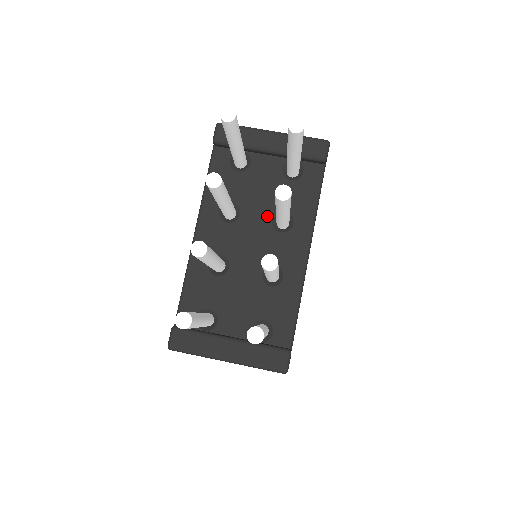
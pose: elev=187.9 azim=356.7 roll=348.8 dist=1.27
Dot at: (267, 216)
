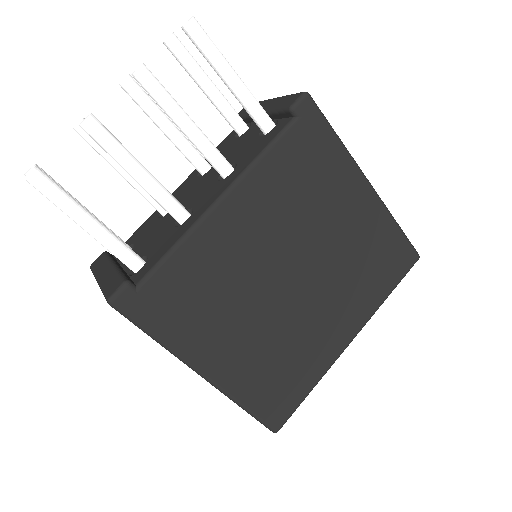
Dot at: occluded
